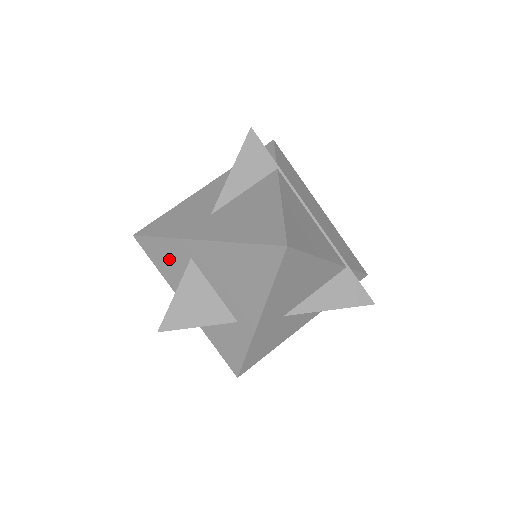
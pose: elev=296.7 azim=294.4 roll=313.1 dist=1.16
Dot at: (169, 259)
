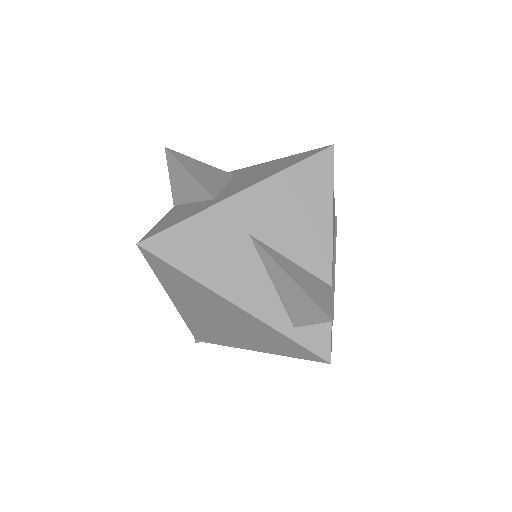
Dot at: occluded
